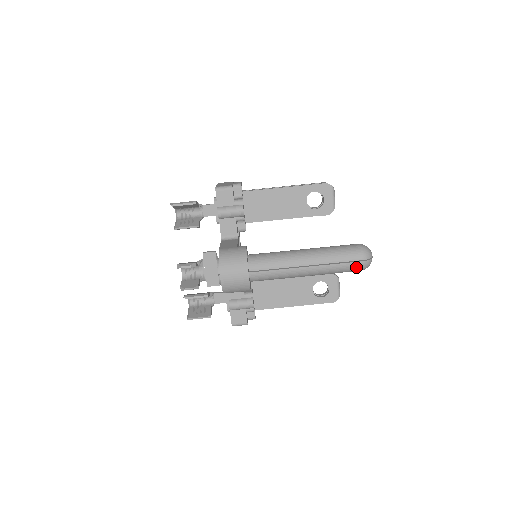
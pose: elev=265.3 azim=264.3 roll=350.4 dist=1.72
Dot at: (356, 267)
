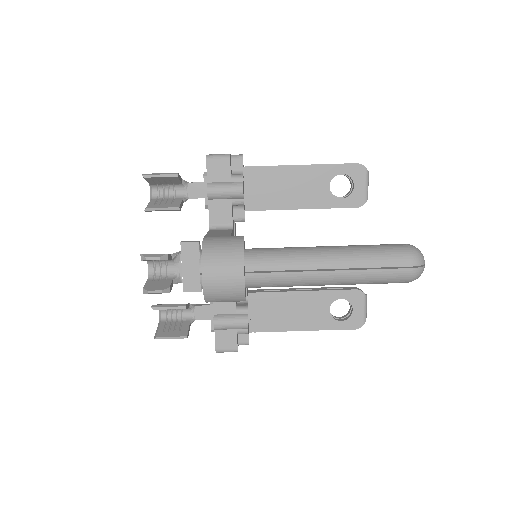
Dot at: (401, 276)
